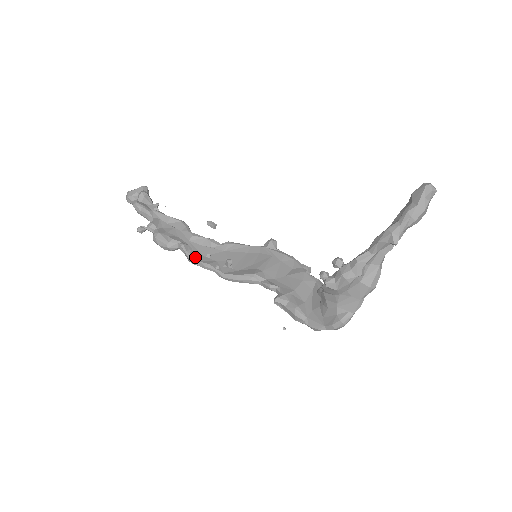
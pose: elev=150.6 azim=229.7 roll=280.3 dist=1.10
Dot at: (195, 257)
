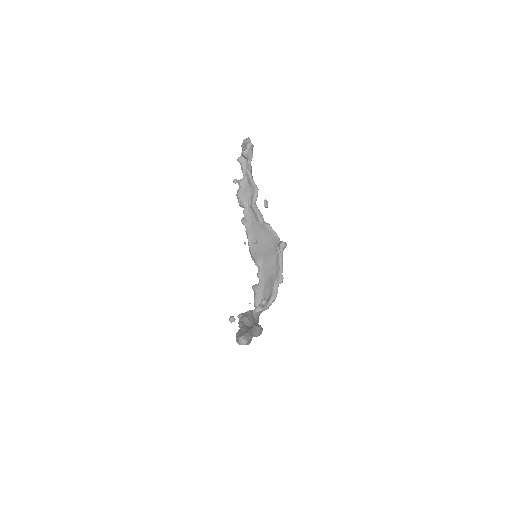
Dot at: (246, 224)
